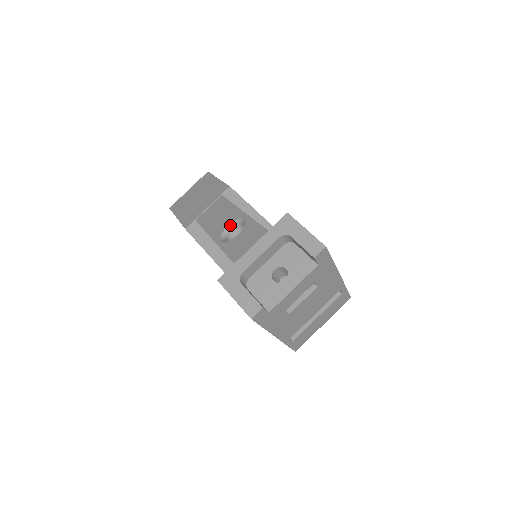
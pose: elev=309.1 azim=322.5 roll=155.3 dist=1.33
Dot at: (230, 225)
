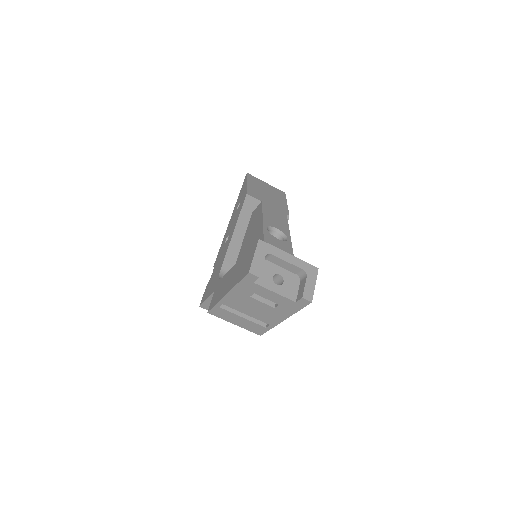
Dot at: (278, 230)
